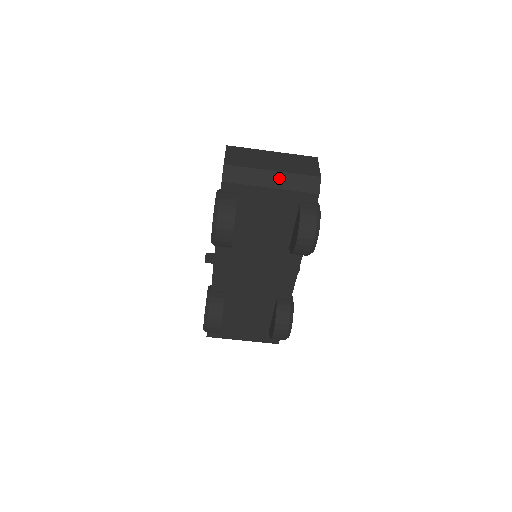
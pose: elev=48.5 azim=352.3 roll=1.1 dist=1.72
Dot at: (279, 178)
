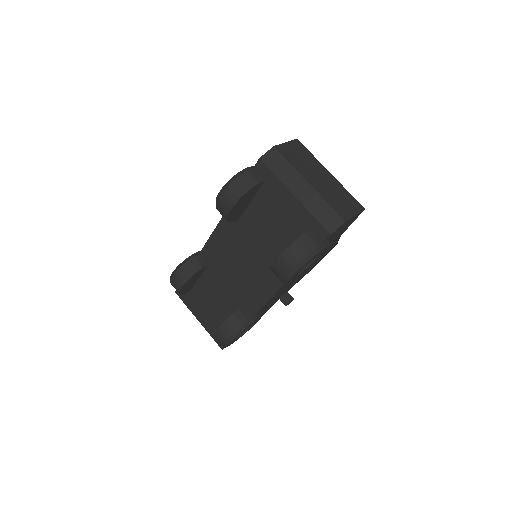
Dot at: (308, 193)
